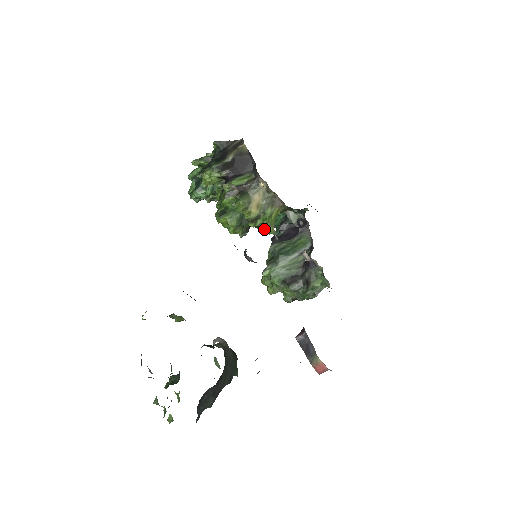
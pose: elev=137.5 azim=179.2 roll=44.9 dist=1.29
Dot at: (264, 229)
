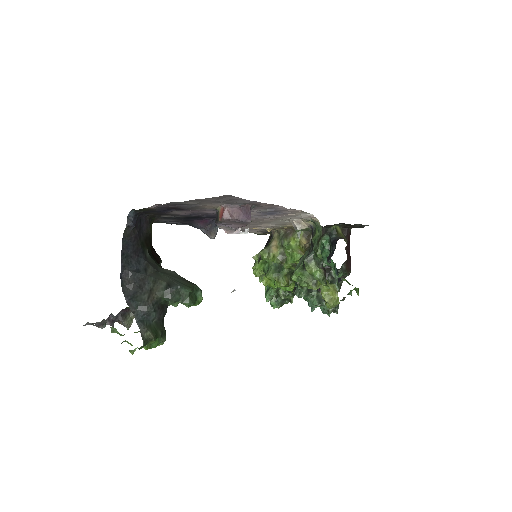
Dot at: (292, 258)
